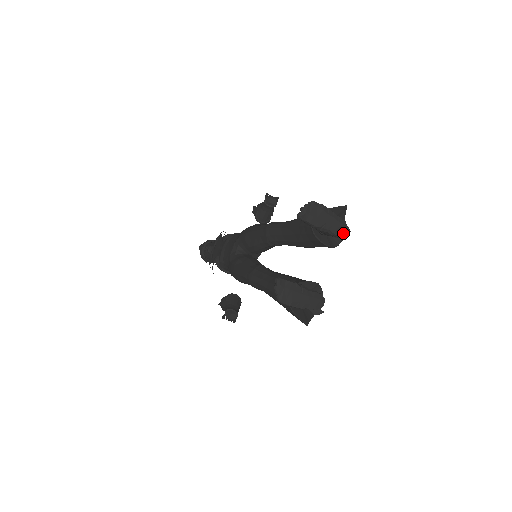
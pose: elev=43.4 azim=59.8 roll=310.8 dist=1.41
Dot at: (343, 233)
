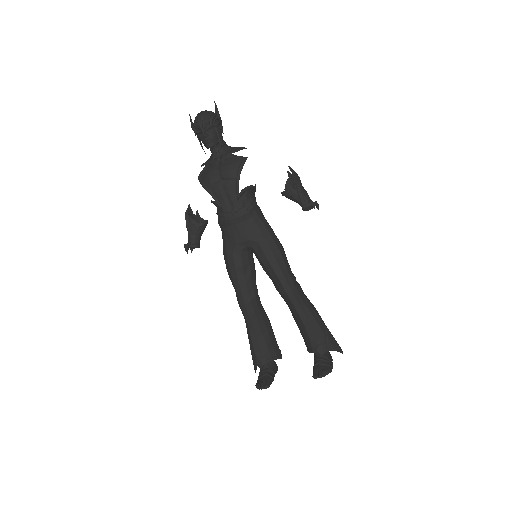
Dot at: occluded
